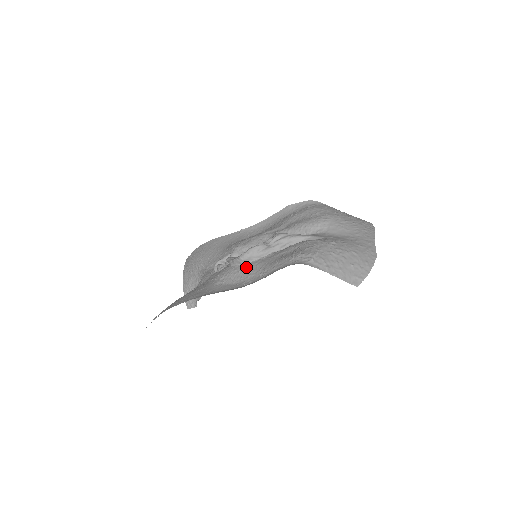
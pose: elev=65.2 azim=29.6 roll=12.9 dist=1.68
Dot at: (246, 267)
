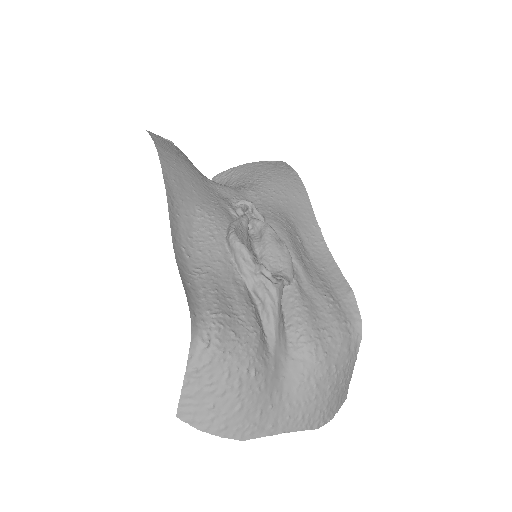
Dot at: (219, 246)
